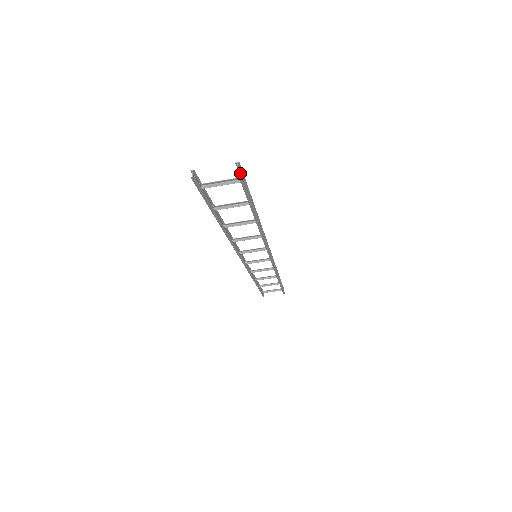
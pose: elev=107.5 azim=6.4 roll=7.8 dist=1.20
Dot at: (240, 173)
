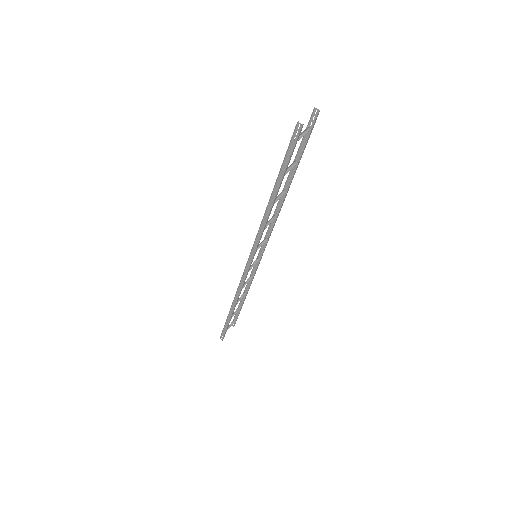
Dot at: occluded
